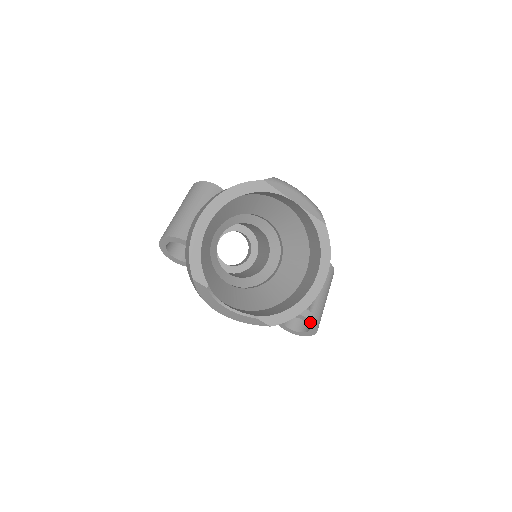
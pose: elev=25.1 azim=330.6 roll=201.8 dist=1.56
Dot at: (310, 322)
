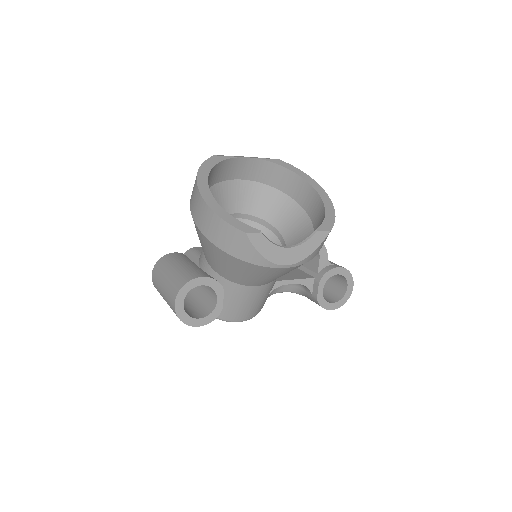
Dot at: (341, 271)
